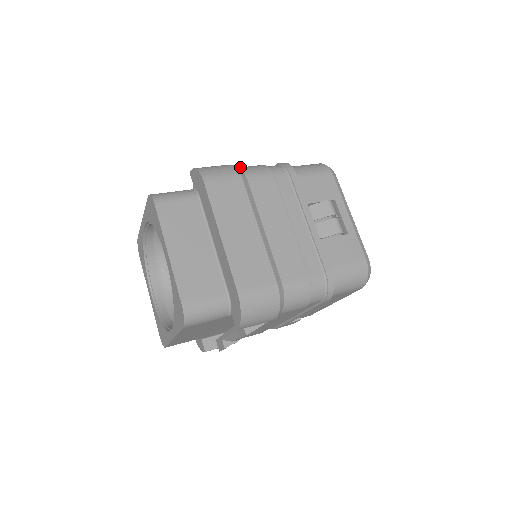
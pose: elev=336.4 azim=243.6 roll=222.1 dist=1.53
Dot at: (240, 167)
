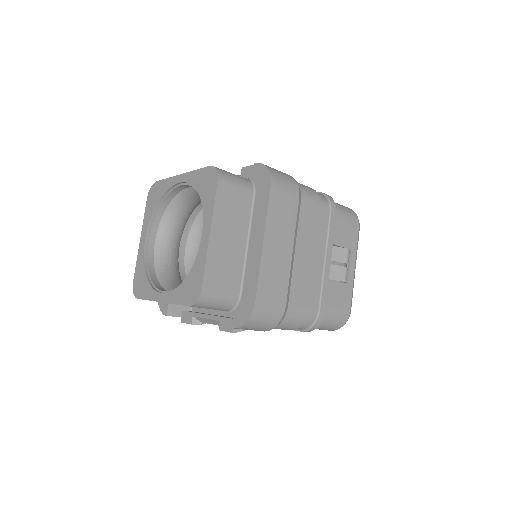
Dot at: (297, 182)
